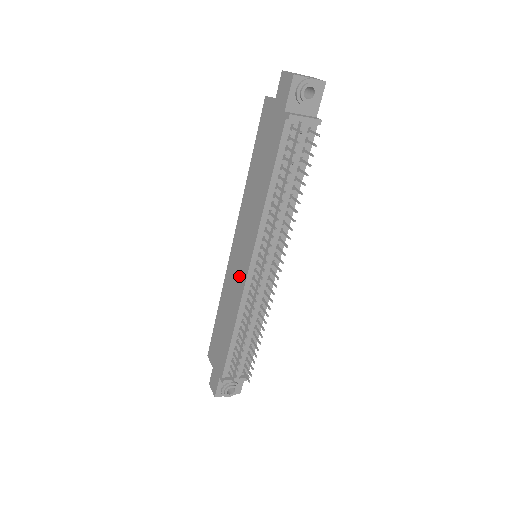
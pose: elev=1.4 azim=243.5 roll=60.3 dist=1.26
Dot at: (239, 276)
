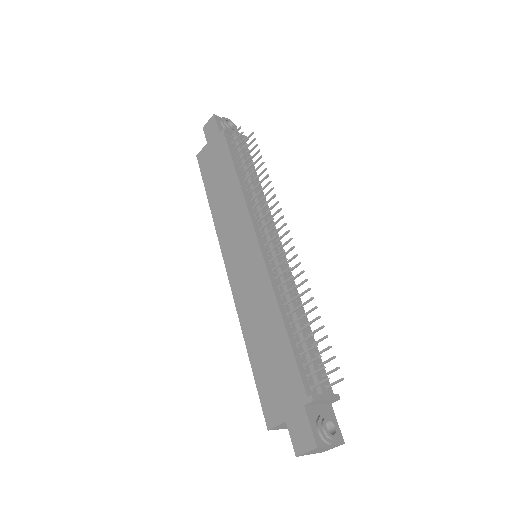
Dot at: (252, 268)
